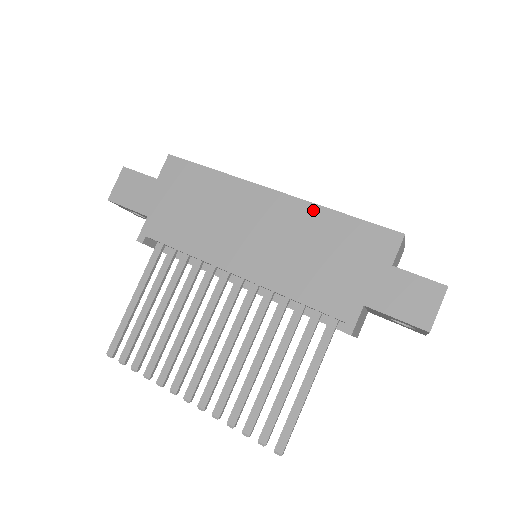
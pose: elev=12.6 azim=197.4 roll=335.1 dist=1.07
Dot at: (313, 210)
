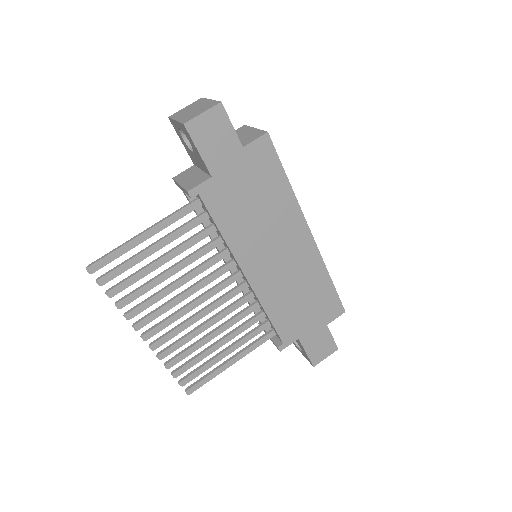
Dot at: (320, 266)
